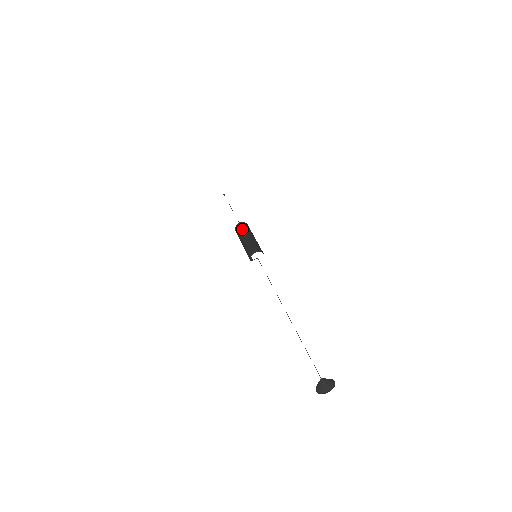
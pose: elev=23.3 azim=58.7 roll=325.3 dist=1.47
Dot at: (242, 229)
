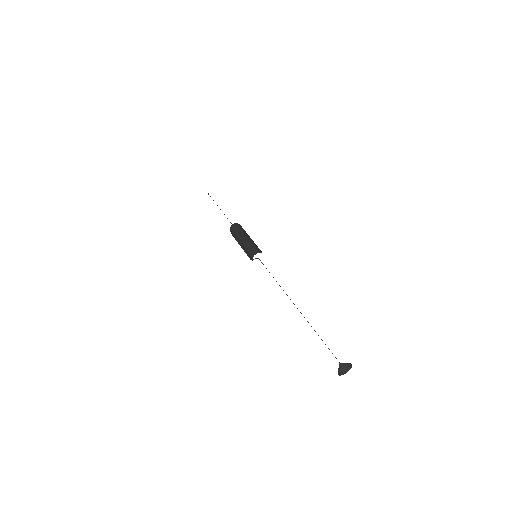
Dot at: (239, 230)
